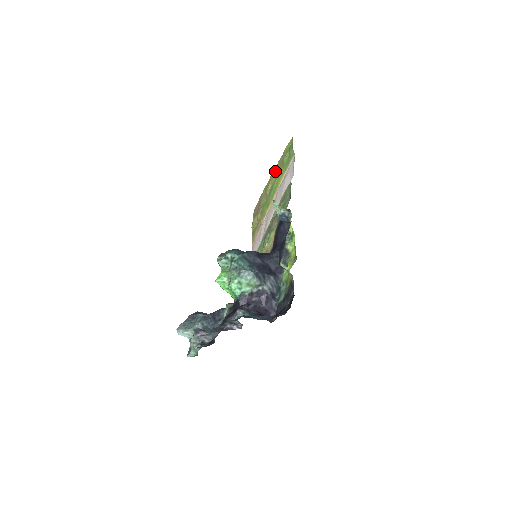
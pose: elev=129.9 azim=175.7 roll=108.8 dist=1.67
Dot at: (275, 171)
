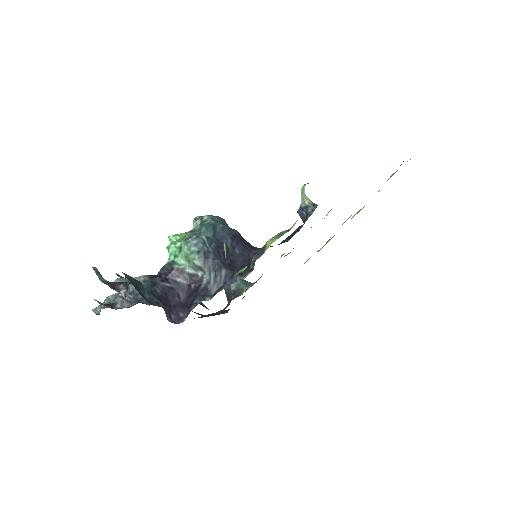
Dot at: occluded
